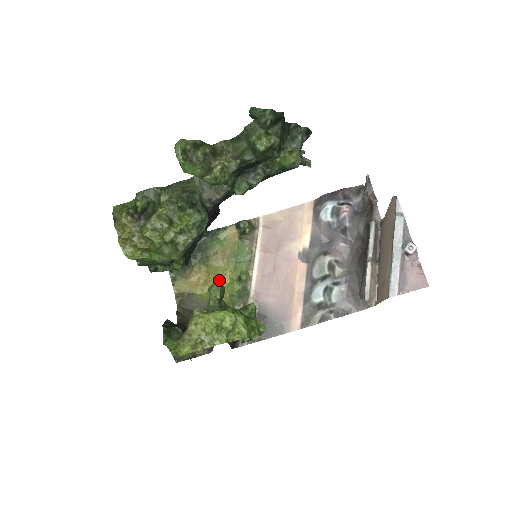
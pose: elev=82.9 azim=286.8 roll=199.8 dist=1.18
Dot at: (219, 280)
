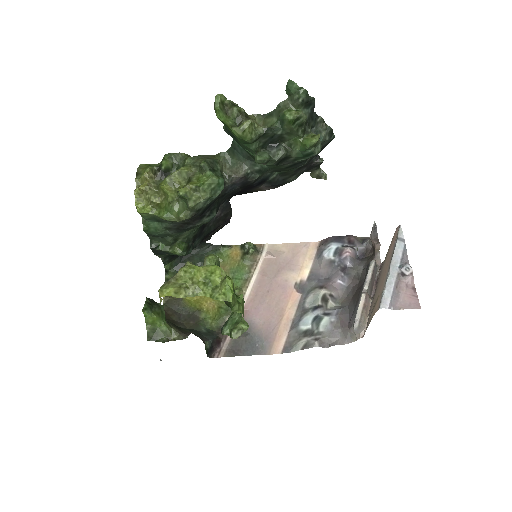
Dot at: occluded
